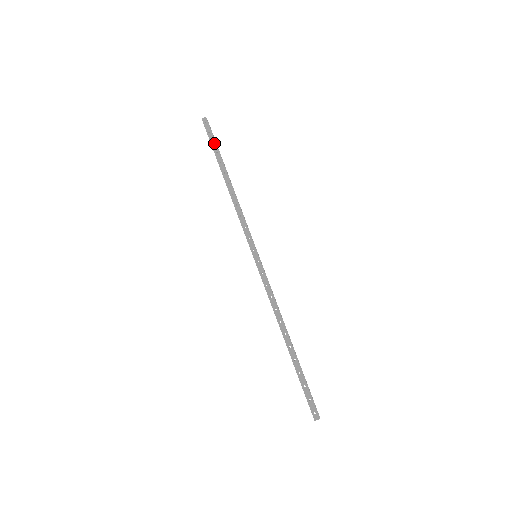
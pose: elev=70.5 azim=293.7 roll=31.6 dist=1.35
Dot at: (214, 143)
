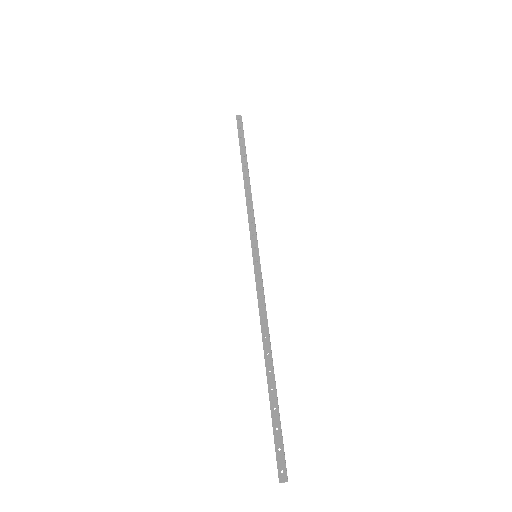
Dot at: (242, 138)
